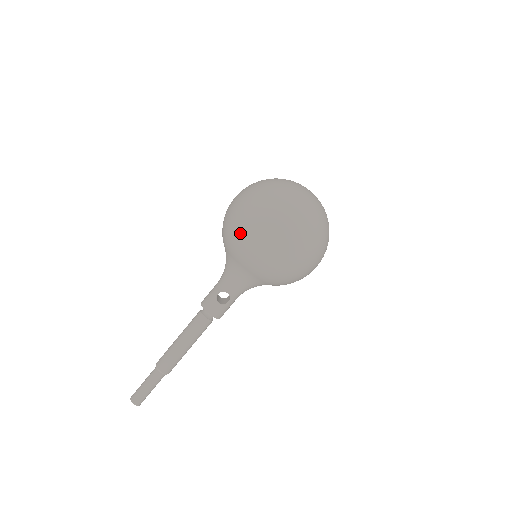
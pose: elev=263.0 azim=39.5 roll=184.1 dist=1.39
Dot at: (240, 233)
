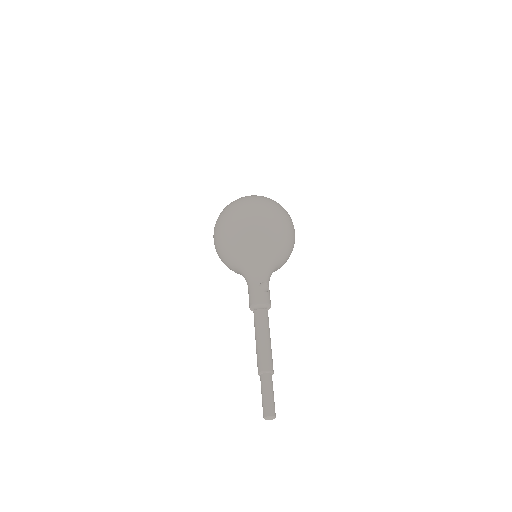
Dot at: (251, 226)
